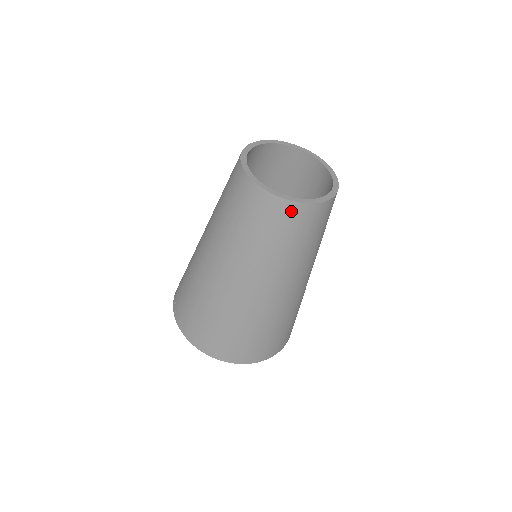
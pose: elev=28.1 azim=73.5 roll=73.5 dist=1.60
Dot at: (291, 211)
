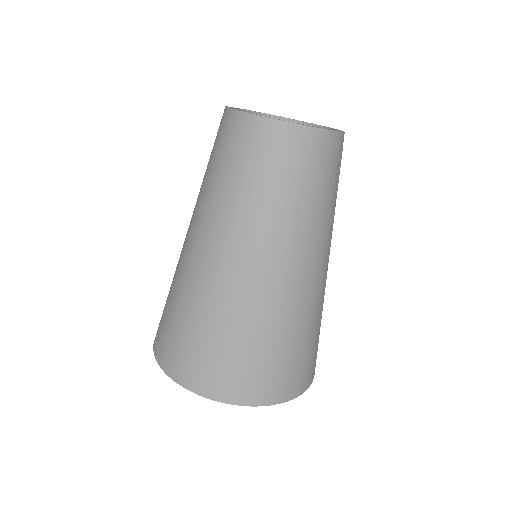
Dot at: (279, 135)
